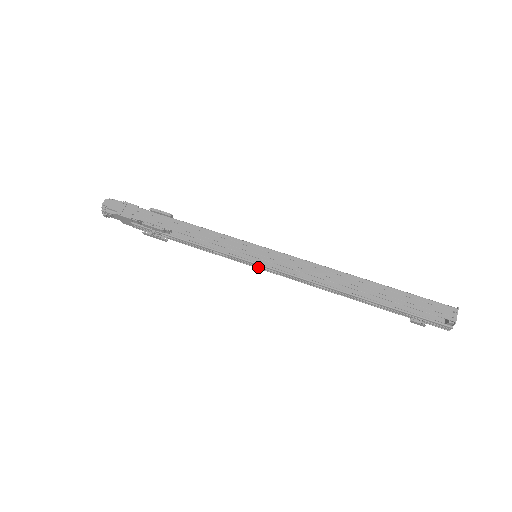
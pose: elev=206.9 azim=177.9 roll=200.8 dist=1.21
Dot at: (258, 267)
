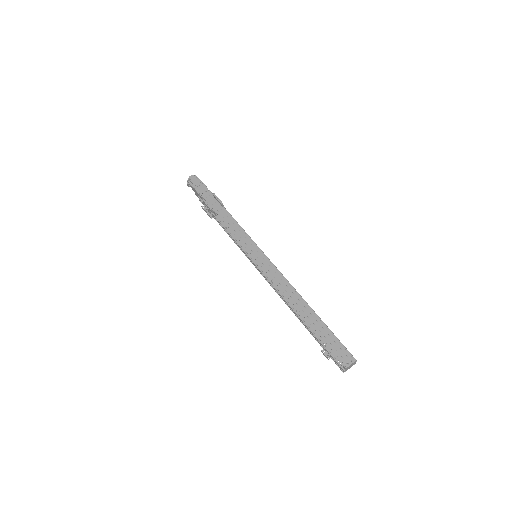
Dot at: (253, 263)
